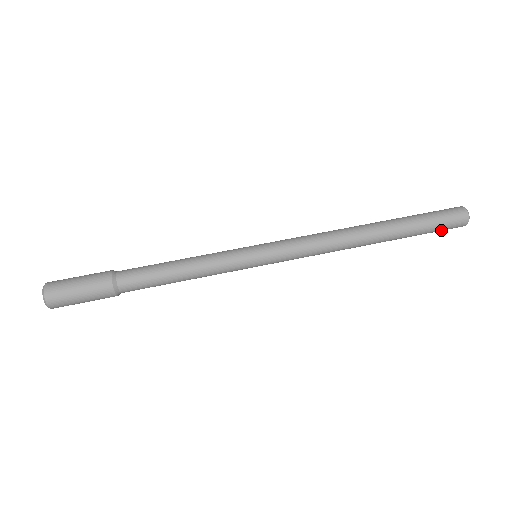
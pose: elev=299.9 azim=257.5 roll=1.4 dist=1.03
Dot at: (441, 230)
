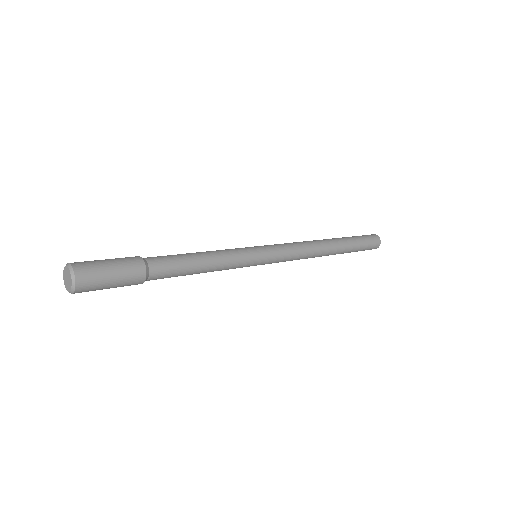
Dot at: (368, 246)
